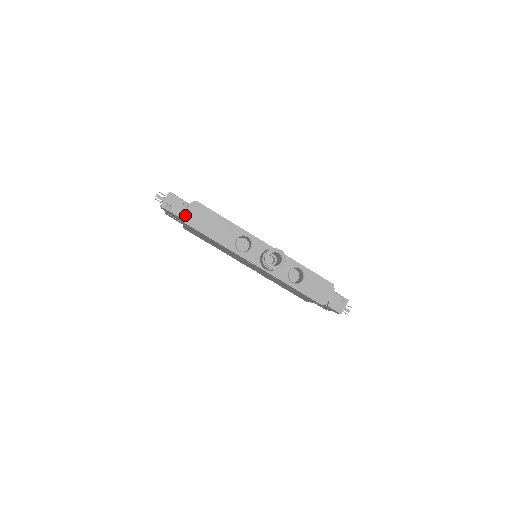
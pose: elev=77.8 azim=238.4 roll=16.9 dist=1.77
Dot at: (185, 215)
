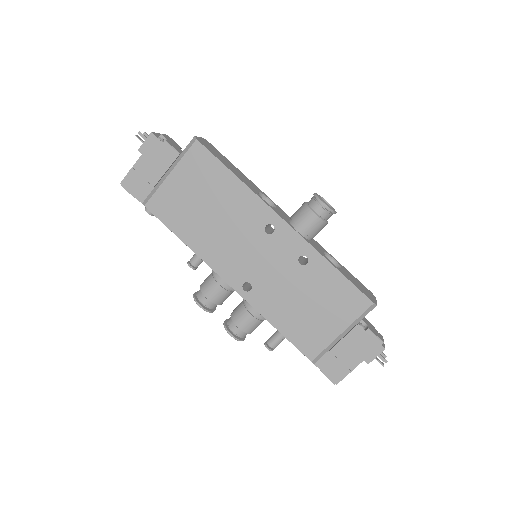
Dot at: (198, 138)
